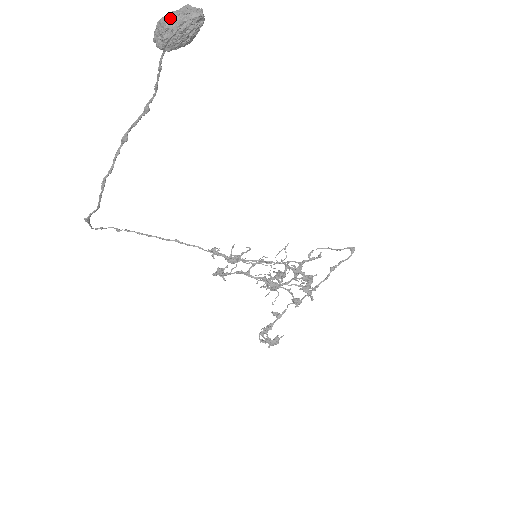
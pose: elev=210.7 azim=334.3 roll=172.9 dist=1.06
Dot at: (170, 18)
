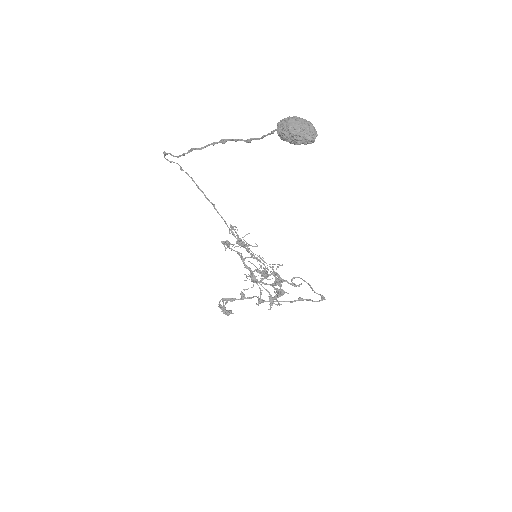
Dot at: (295, 125)
